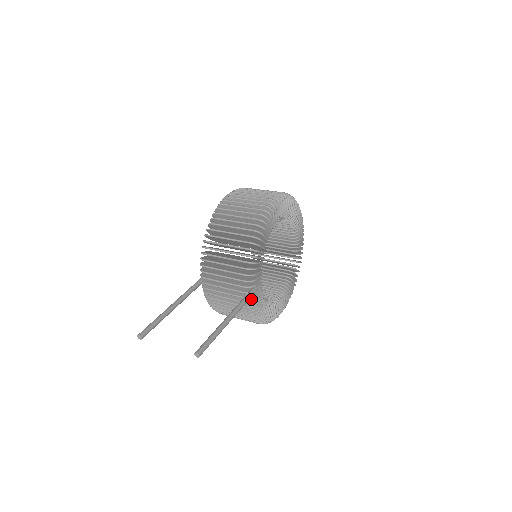
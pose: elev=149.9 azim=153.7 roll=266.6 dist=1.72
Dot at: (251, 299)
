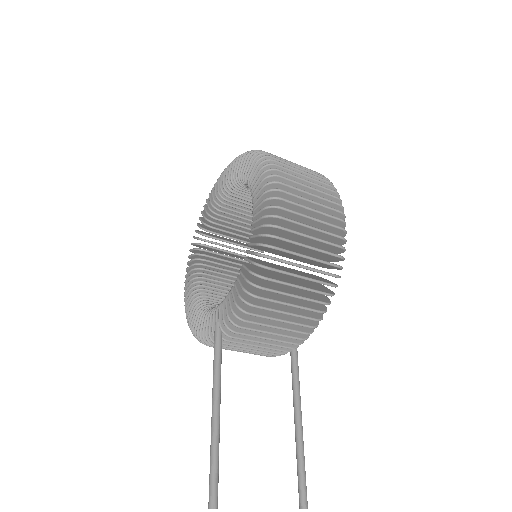
Dot at: occluded
